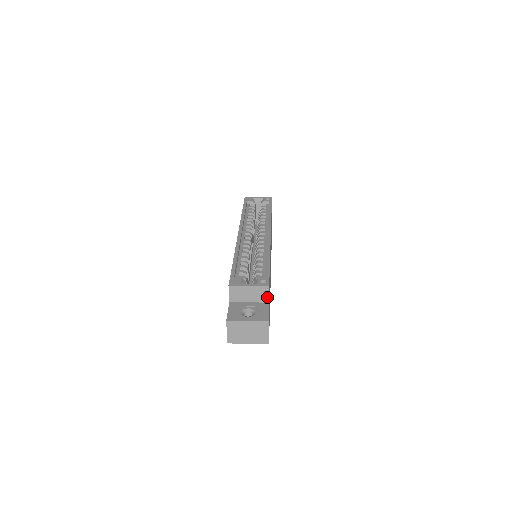
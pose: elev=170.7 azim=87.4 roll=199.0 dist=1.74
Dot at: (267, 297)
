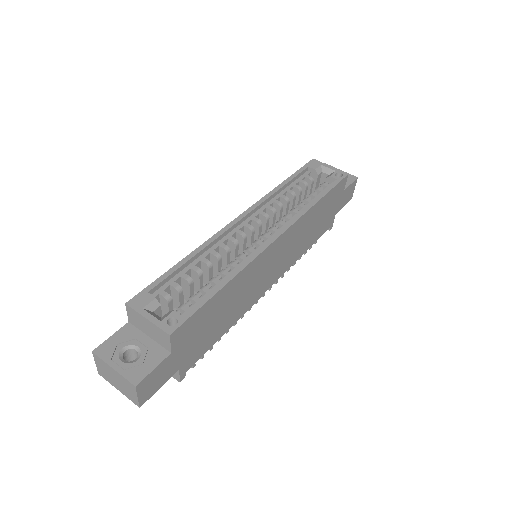
Dot at: (169, 345)
